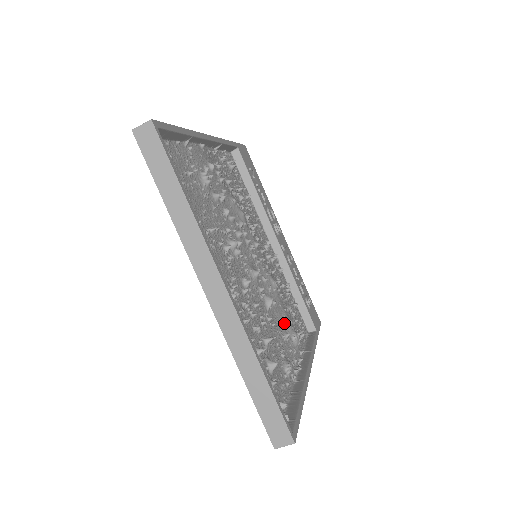
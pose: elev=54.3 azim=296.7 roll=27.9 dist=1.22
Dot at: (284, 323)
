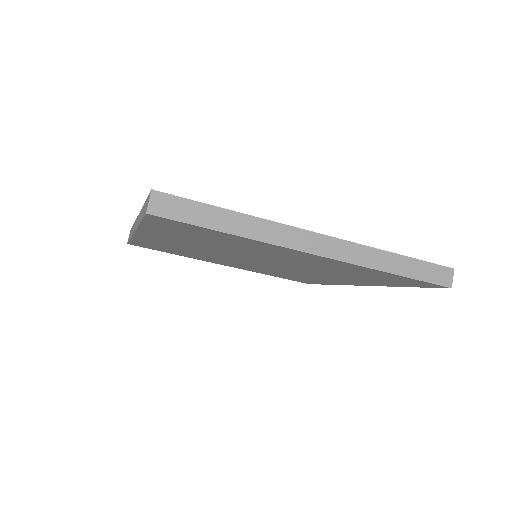
Dot at: occluded
